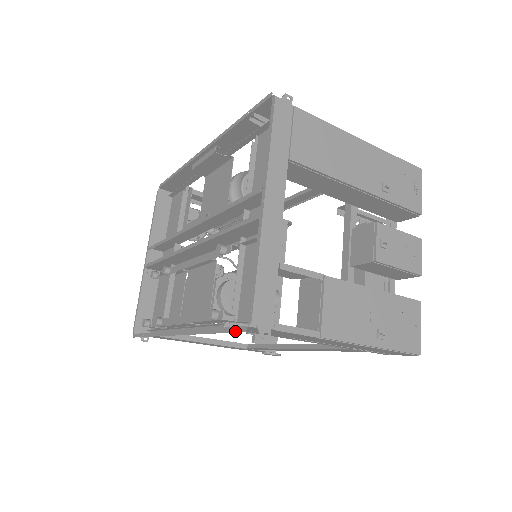
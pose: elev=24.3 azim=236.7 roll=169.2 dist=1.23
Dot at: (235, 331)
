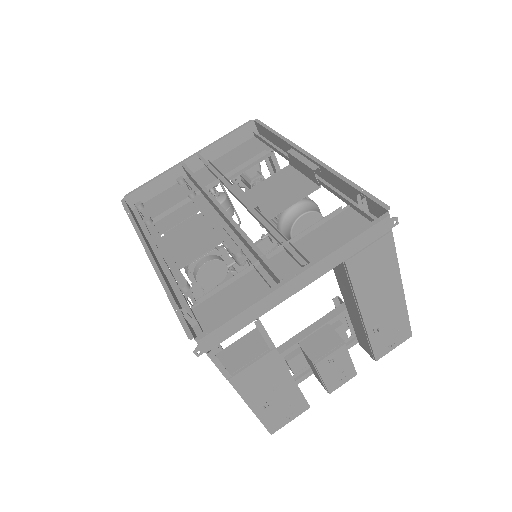
Dot at: (184, 327)
